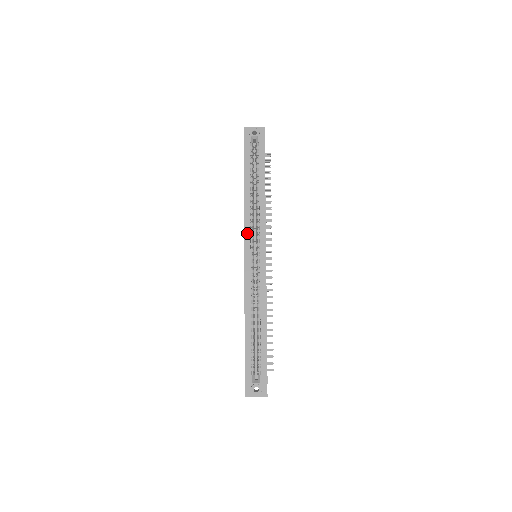
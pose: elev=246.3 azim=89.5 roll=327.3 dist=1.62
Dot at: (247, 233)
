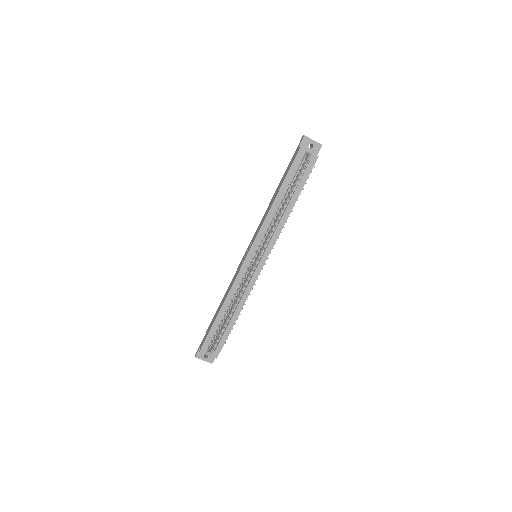
Dot at: (258, 238)
